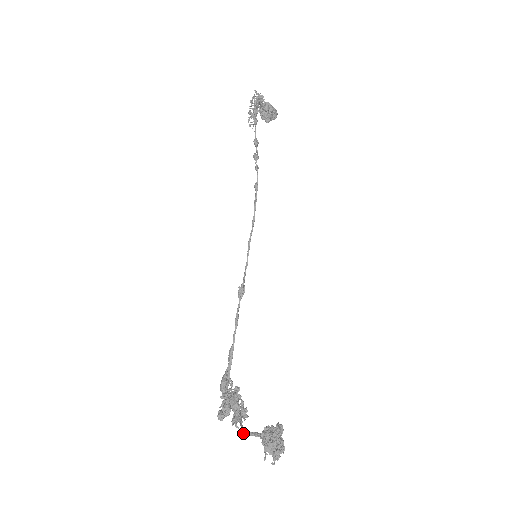
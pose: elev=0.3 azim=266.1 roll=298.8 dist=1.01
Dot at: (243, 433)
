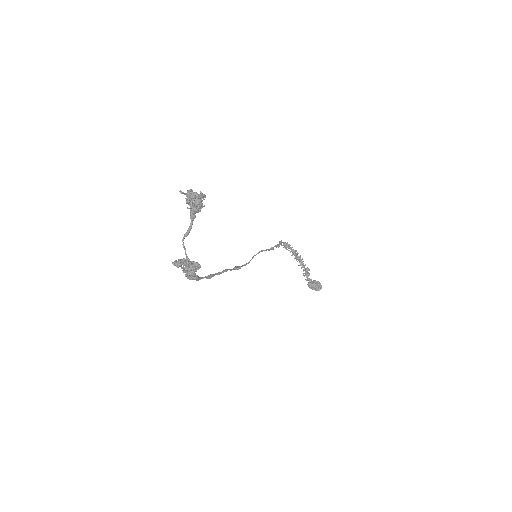
Dot at: occluded
